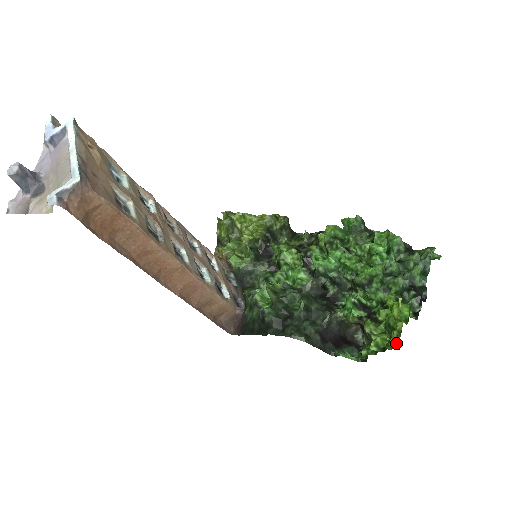
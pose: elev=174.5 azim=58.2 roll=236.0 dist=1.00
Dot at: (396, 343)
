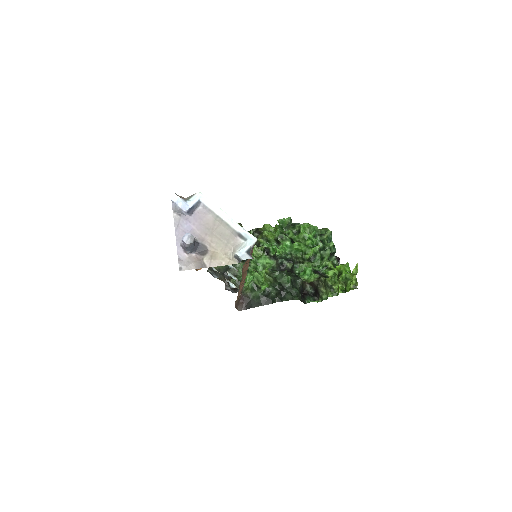
Dot at: (355, 286)
